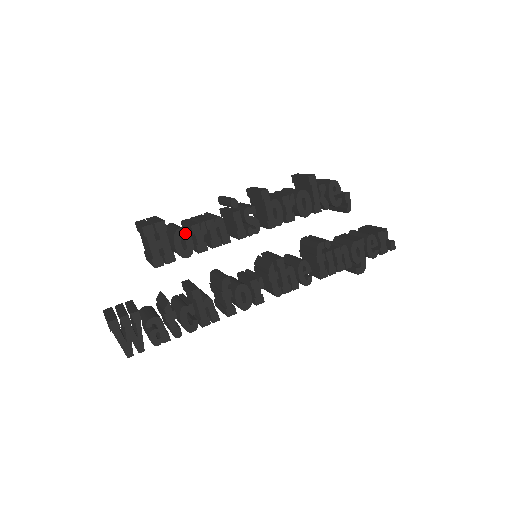
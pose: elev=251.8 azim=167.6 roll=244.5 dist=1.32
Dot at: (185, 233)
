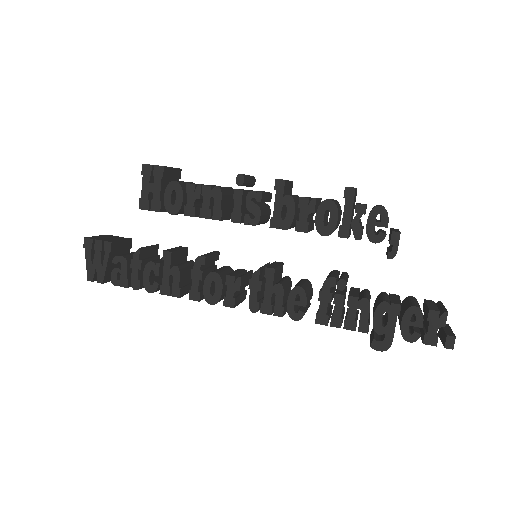
Dot at: (178, 188)
